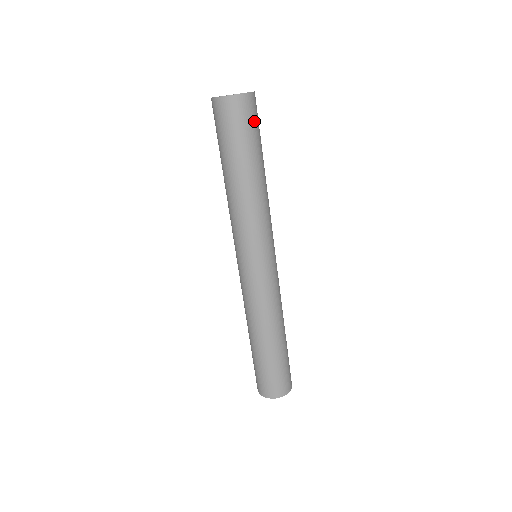
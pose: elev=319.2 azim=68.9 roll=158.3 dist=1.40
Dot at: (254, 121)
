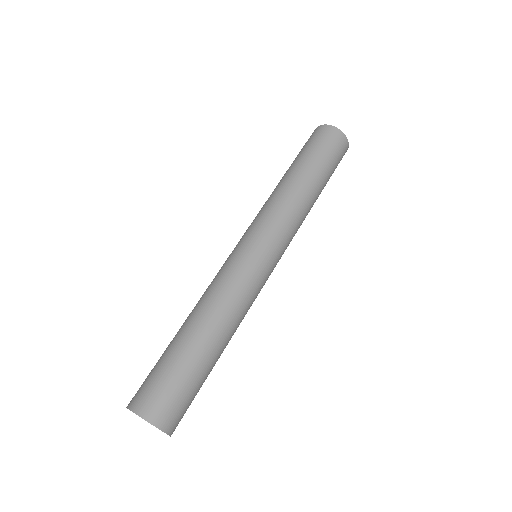
Dot at: (332, 148)
